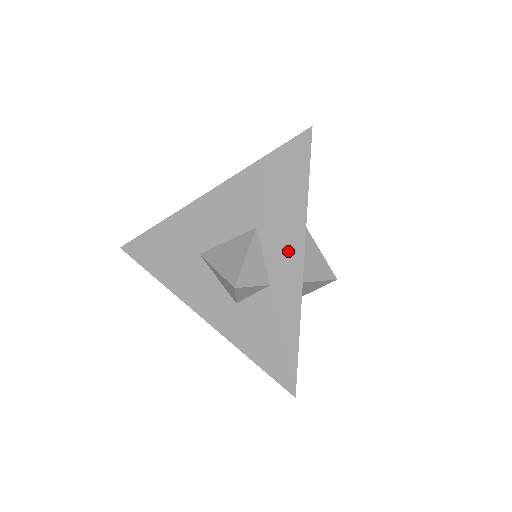
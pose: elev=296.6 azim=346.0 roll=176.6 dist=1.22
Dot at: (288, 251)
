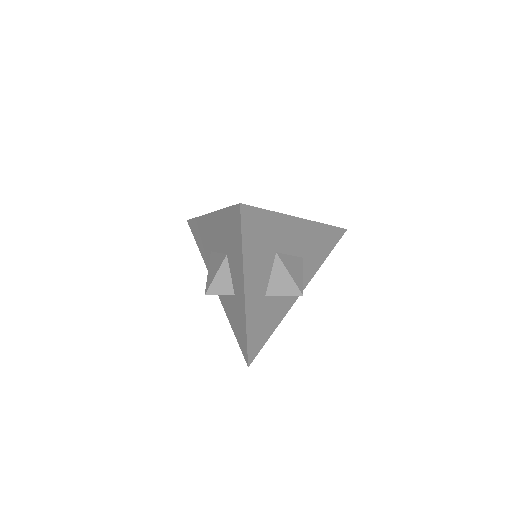
Dot at: (239, 281)
